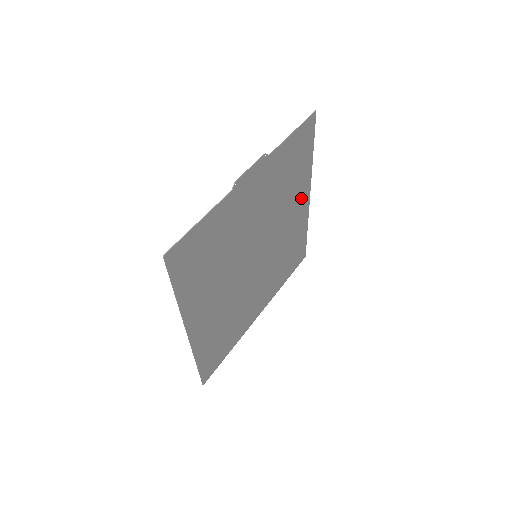
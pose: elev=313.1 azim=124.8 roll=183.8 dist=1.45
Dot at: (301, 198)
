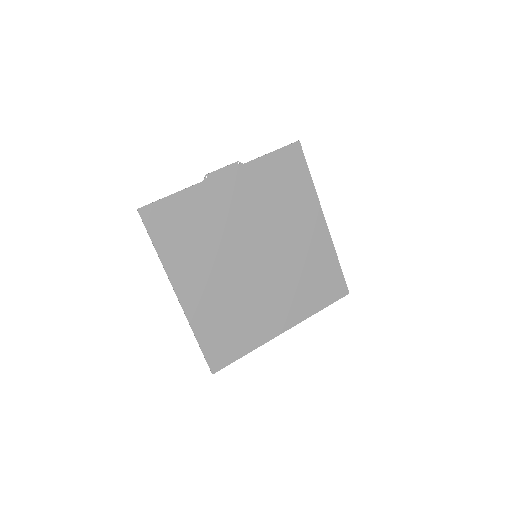
Dot at: (311, 219)
